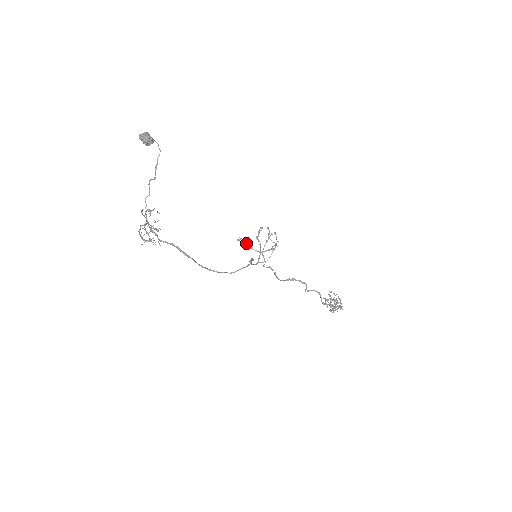
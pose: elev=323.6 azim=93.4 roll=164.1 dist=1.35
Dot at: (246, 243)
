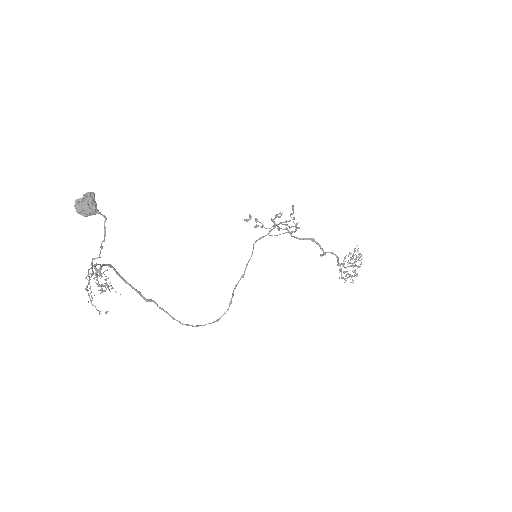
Dot at: (256, 221)
